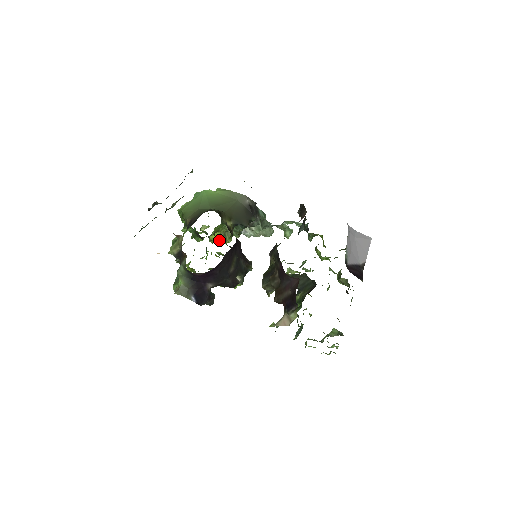
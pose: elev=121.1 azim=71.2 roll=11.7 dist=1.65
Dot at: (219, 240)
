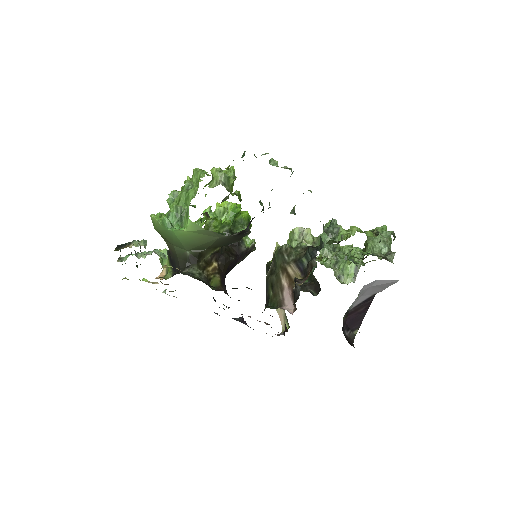
Dot at: occluded
